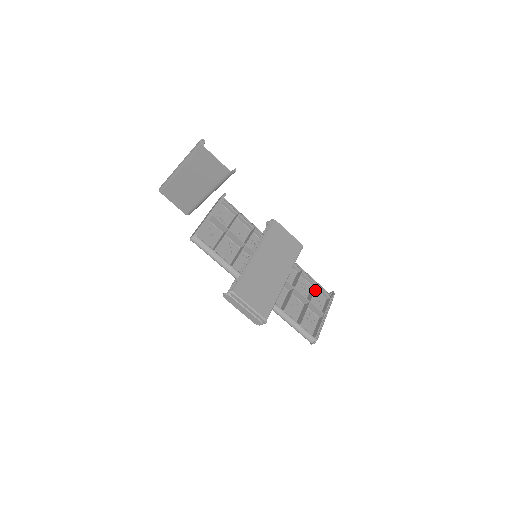
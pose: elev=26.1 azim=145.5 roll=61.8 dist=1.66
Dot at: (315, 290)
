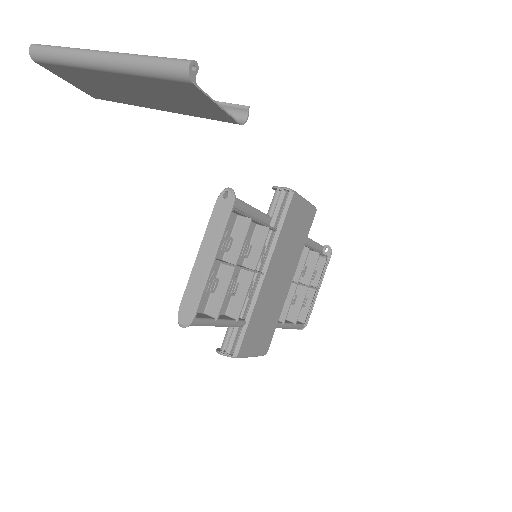
Dot at: occluded
